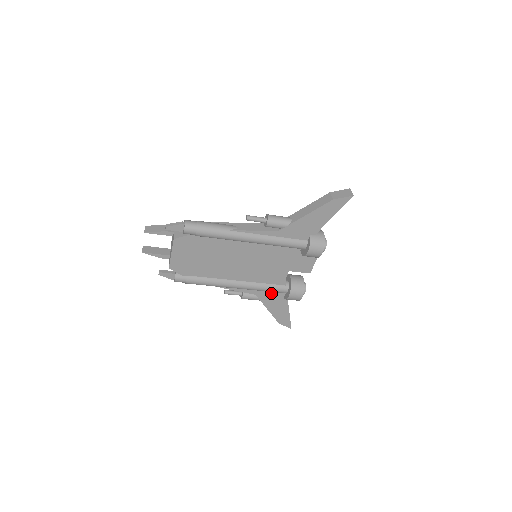
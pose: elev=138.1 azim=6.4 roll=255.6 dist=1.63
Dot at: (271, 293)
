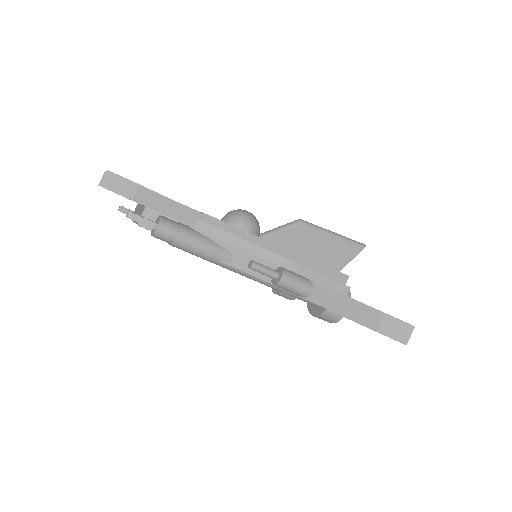
Dot at: occluded
